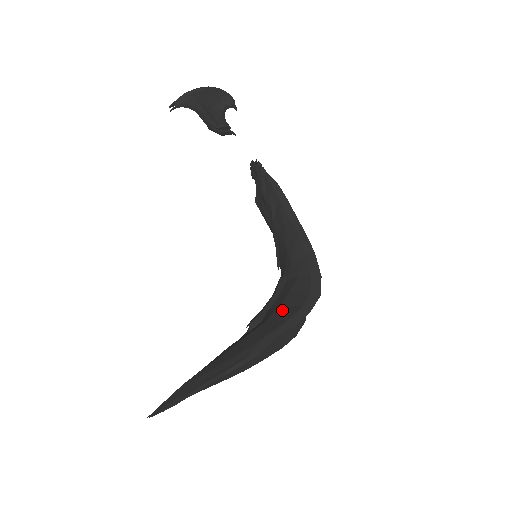
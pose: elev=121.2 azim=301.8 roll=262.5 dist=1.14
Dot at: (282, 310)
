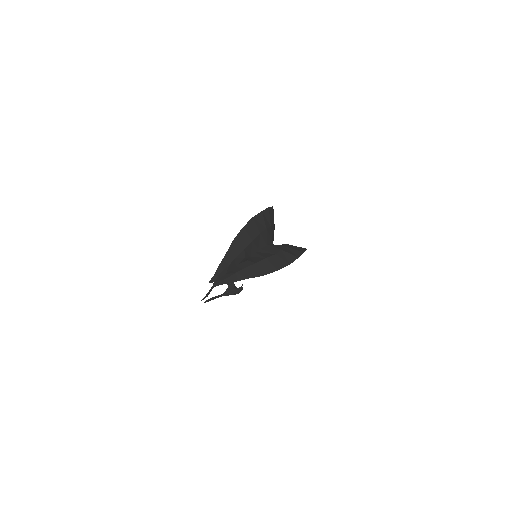
Dot at: occluded
